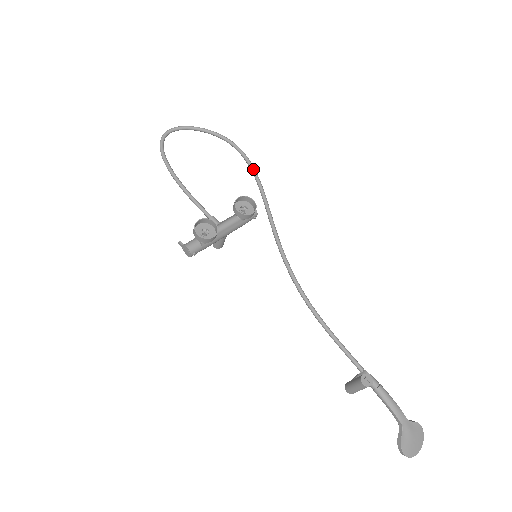
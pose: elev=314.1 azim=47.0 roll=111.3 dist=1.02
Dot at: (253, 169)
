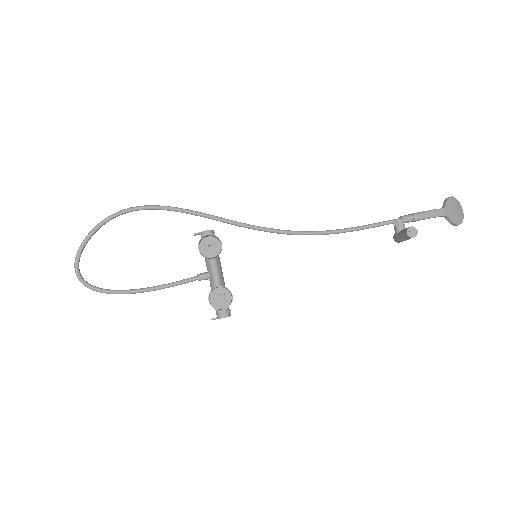
Dot at: (162, 208)
